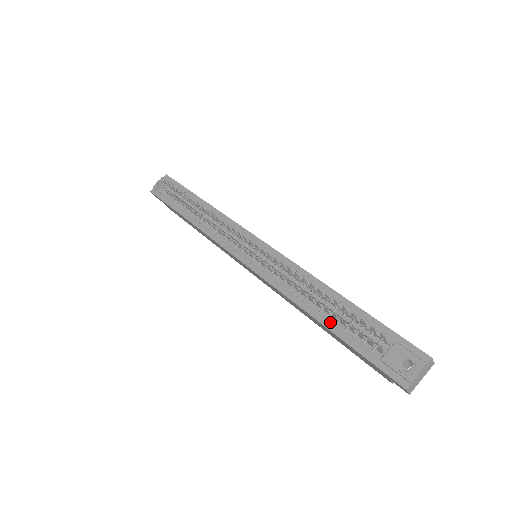
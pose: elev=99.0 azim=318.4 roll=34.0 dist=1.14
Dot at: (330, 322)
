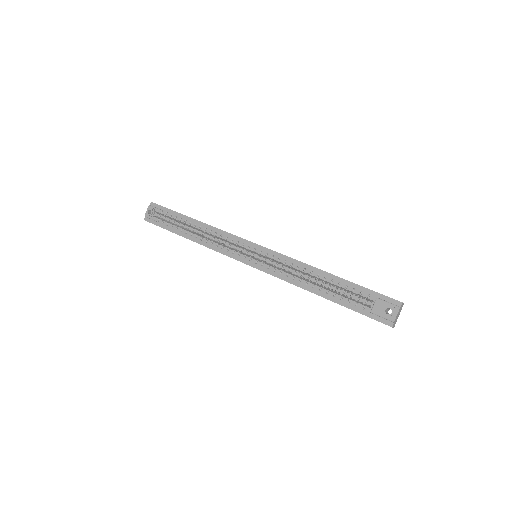
Dot at: (329, 295)
